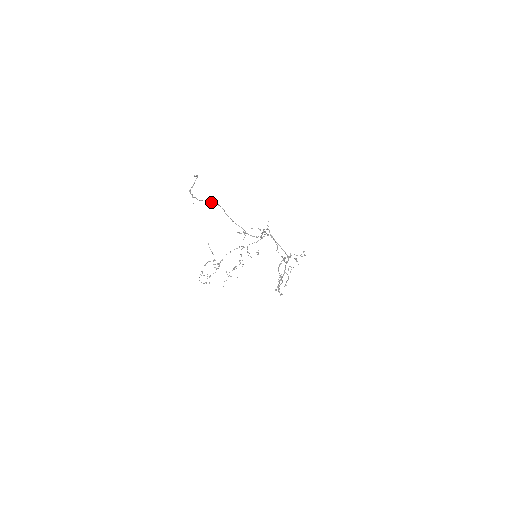
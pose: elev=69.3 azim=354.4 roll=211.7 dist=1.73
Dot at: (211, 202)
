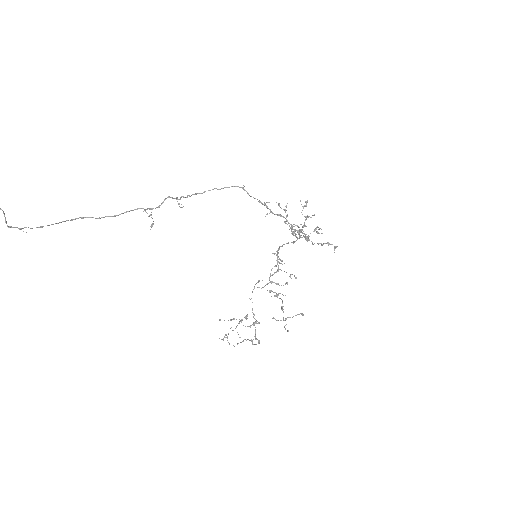
Dot at: (61, 222)
